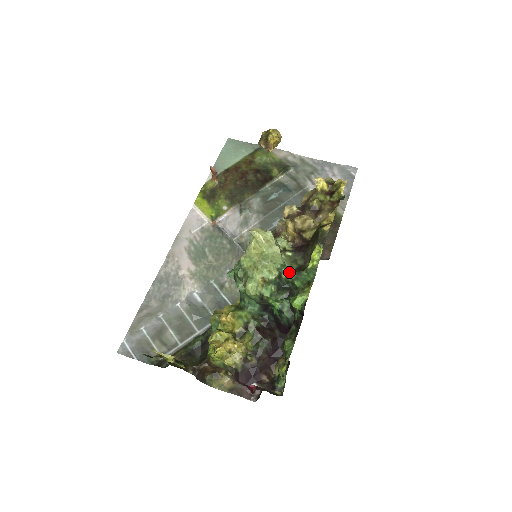
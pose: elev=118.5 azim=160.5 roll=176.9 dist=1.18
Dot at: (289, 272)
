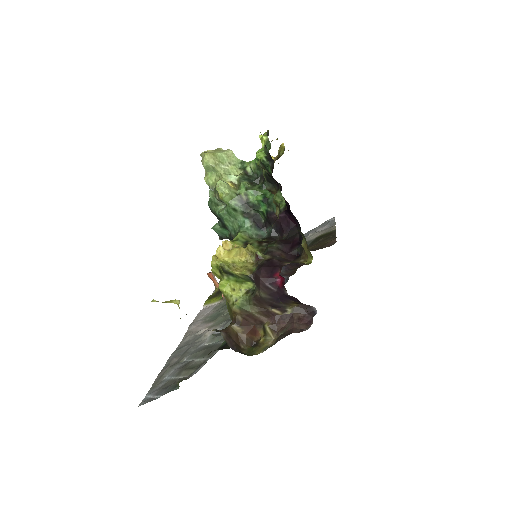
Dot at: (250, 162)
